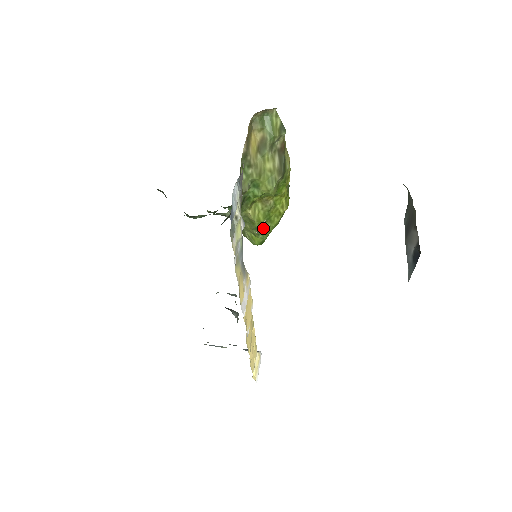
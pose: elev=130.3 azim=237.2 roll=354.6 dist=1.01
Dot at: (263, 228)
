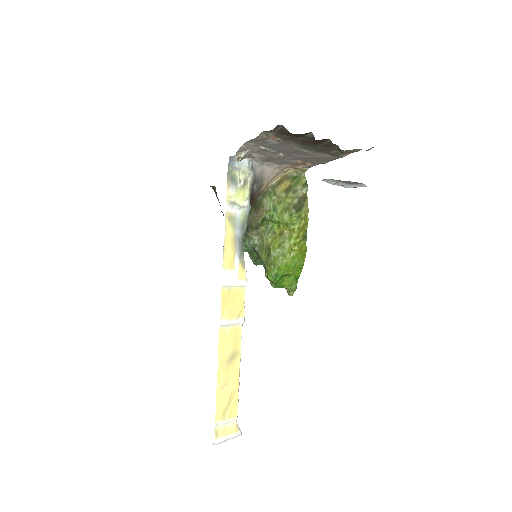
Dot at: (276, 258)
